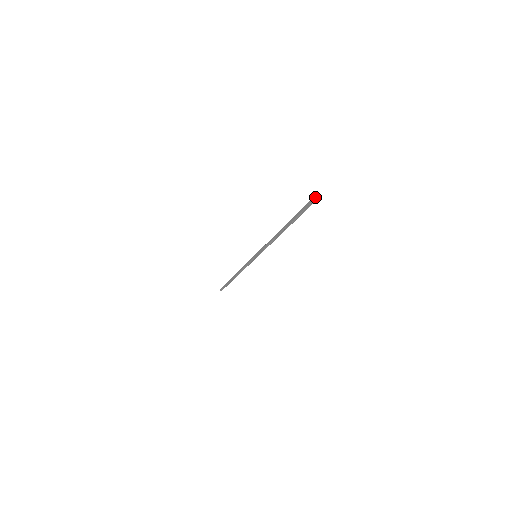
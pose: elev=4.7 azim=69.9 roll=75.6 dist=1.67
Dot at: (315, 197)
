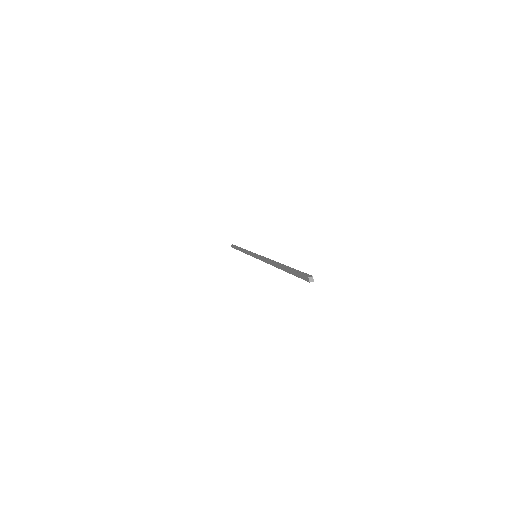
Dot at: (309, 278)
